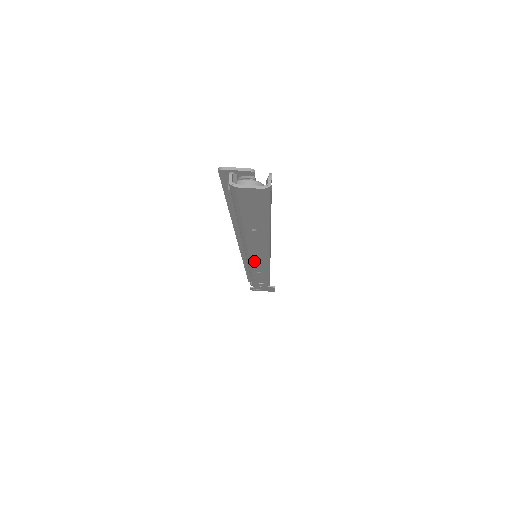
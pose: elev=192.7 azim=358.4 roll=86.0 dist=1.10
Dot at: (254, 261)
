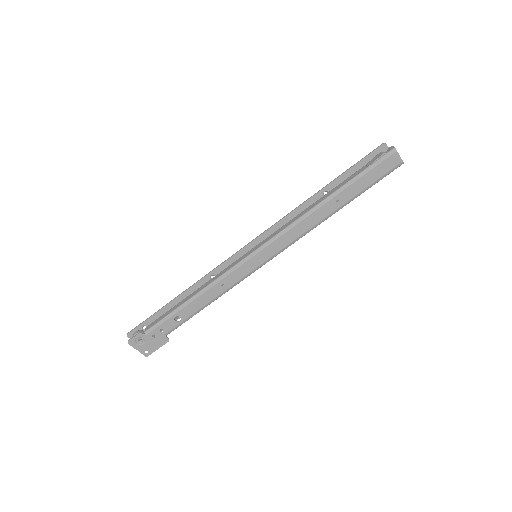
Dot at: (259, 255)
